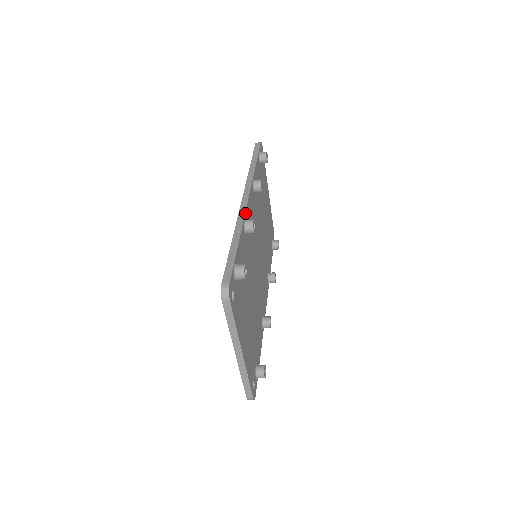
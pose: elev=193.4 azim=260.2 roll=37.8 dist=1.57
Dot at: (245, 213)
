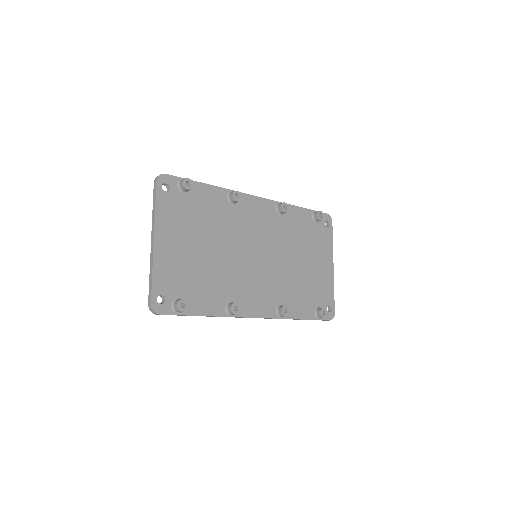
Dot at: occluded
